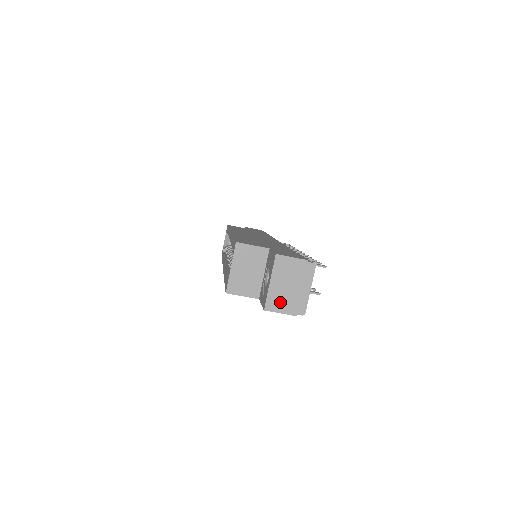
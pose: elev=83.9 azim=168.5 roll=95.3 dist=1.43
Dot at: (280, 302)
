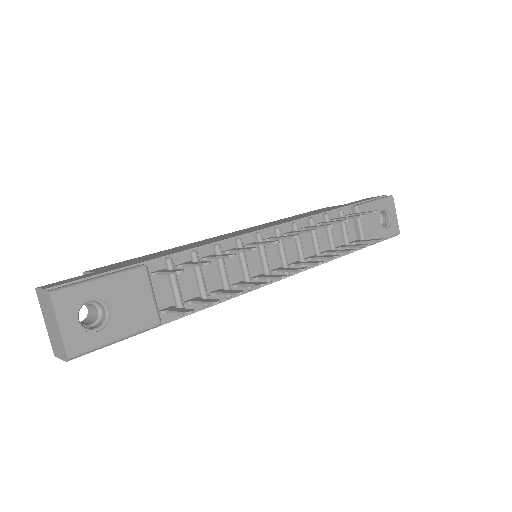
Dot at: (55, 345)
